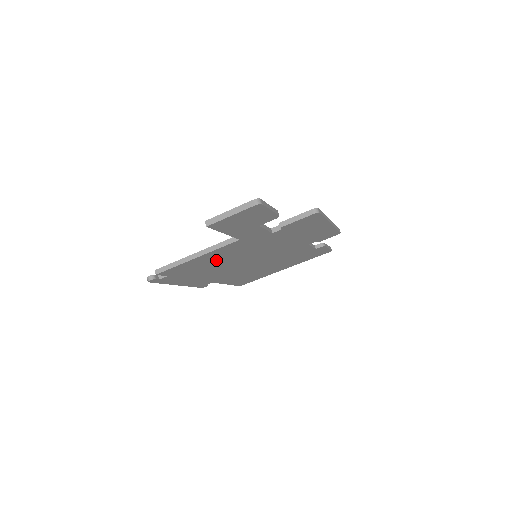
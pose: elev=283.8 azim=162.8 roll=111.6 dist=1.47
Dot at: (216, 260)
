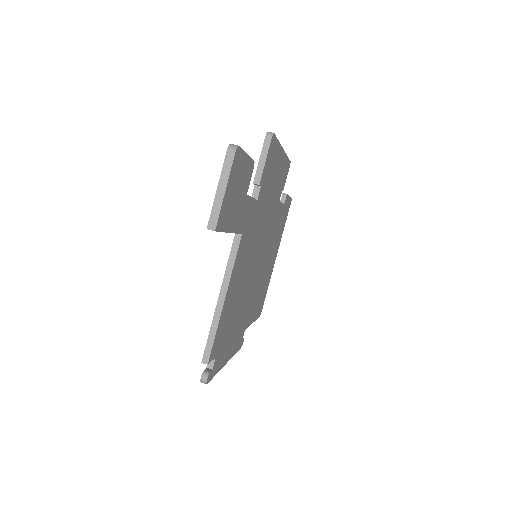
Dot at: (237, 290)
